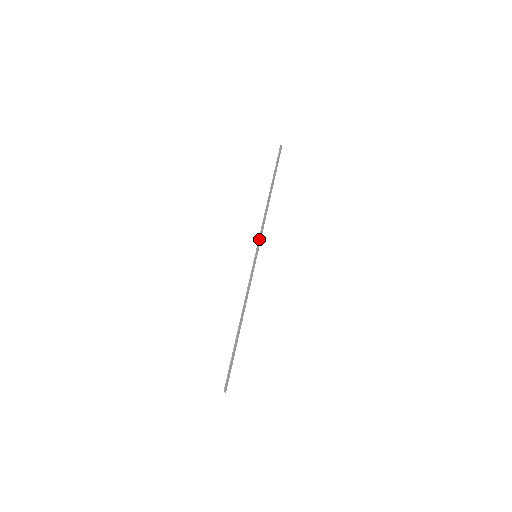
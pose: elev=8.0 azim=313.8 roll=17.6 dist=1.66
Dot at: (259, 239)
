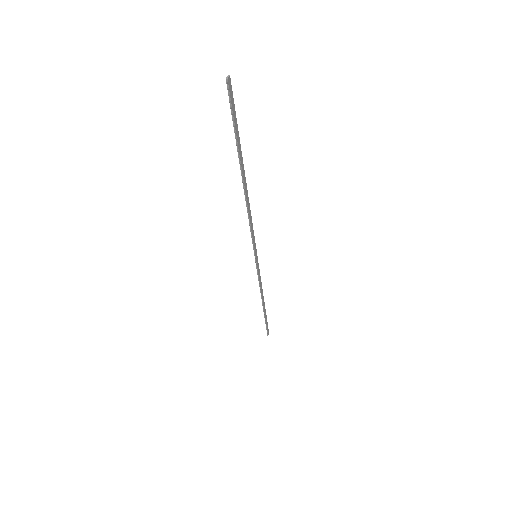
Dot at: (253, 242)
